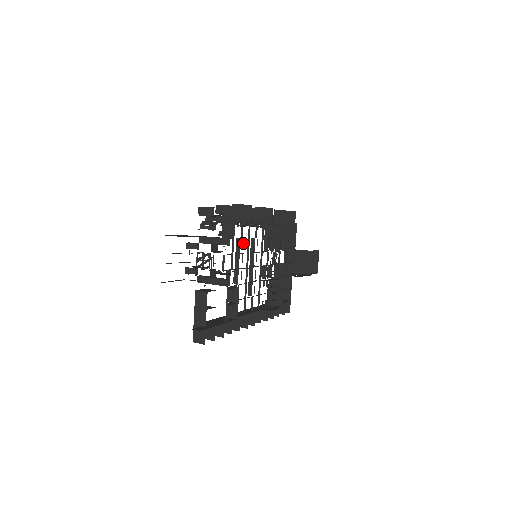
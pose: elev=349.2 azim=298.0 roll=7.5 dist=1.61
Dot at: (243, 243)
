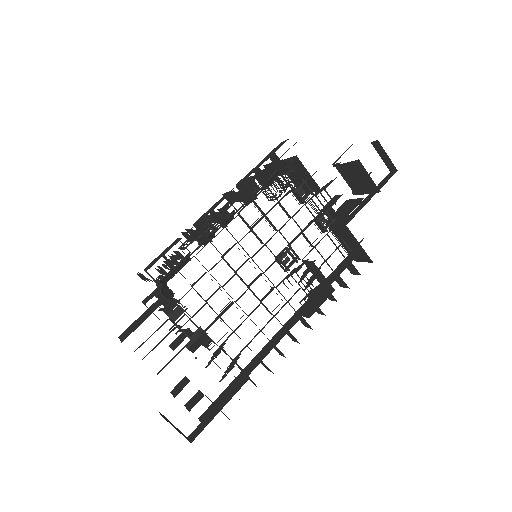
Dot at: occluded
